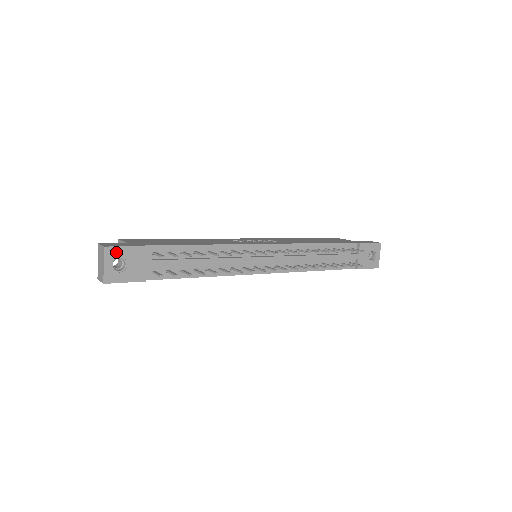
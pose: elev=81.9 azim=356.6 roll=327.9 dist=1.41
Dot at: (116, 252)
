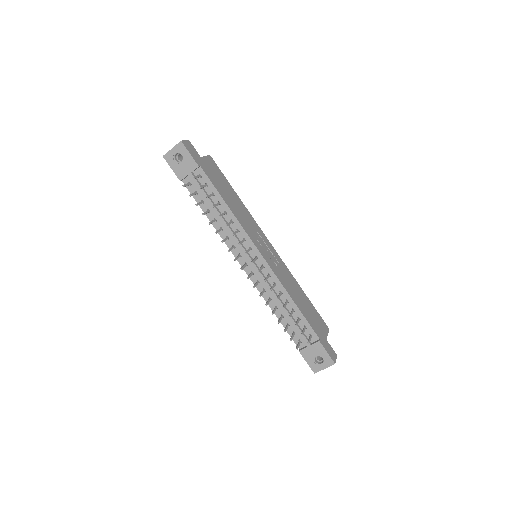
Dot at: (183, 150)
